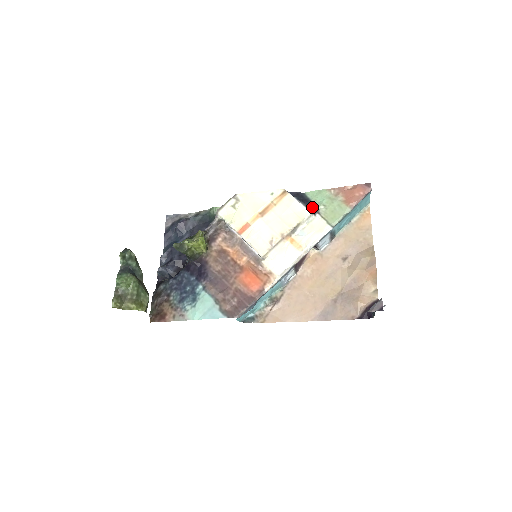
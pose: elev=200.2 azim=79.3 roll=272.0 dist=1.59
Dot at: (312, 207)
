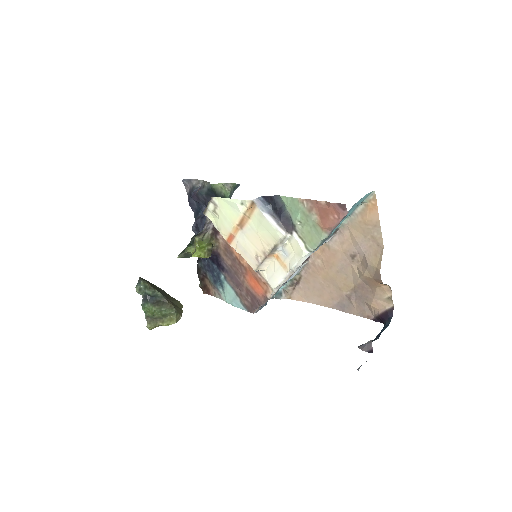
Dot at: (287, 222)
